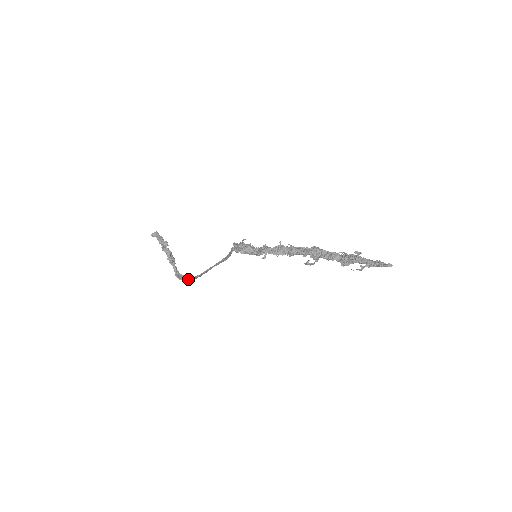
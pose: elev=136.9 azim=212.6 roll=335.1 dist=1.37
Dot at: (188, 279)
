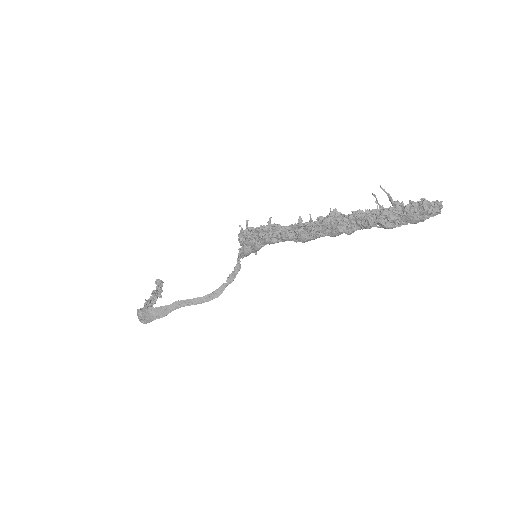
Dot at: (148, 308)
